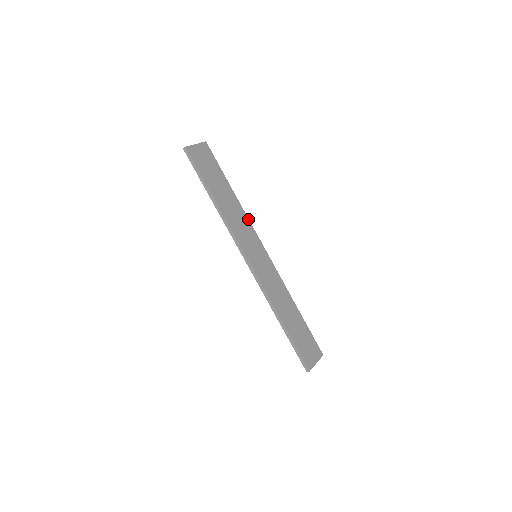
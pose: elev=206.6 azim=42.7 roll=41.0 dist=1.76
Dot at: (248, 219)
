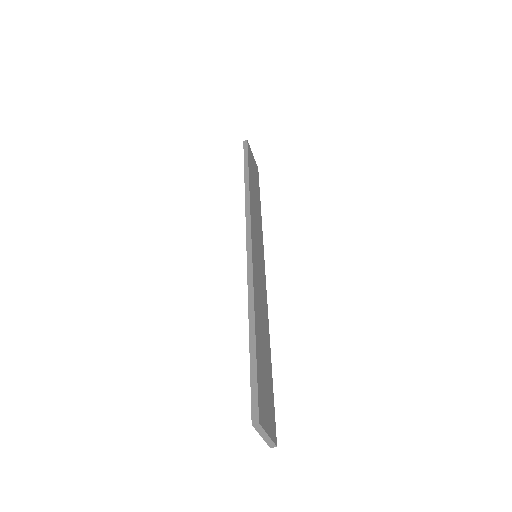
Dot at: (262, 234)
